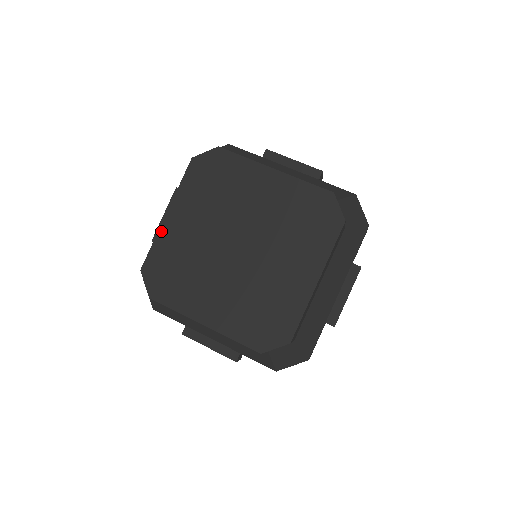
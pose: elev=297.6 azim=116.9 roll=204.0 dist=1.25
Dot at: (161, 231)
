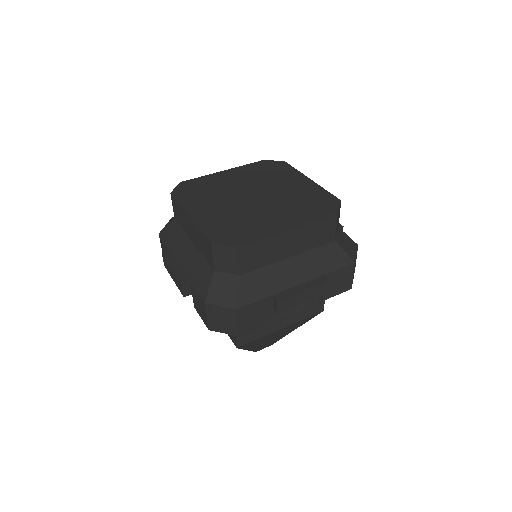
Dot at: (197, 222)
